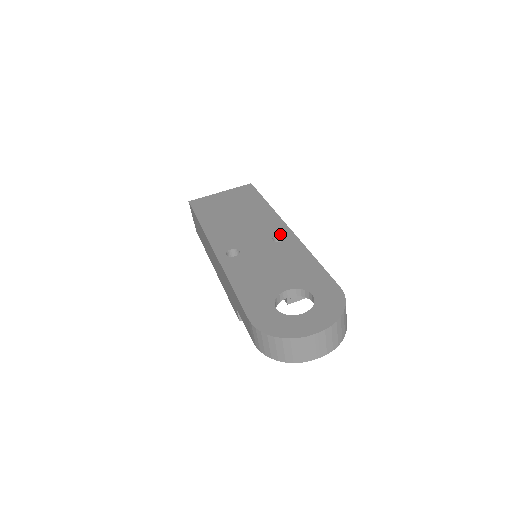
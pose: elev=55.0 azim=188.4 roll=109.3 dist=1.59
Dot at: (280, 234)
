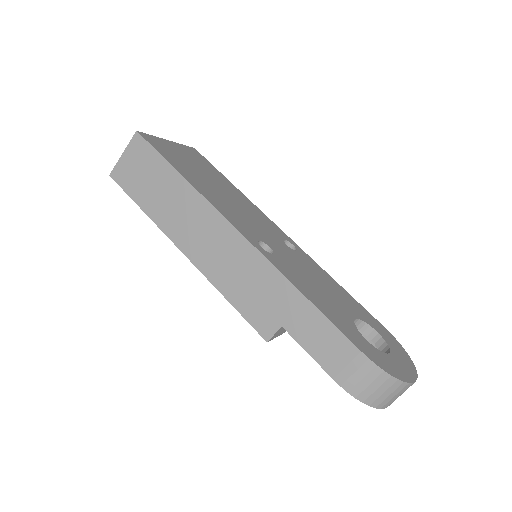
Dot at: (287, 240)
